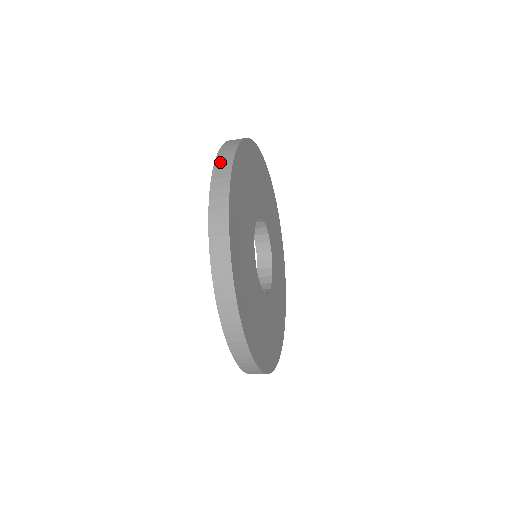
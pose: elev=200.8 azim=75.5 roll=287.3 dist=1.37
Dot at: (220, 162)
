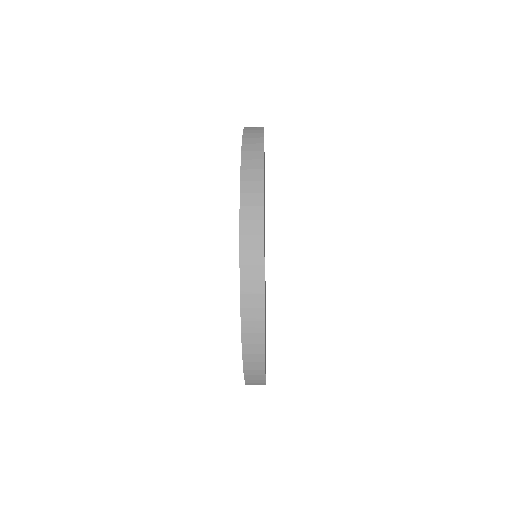
Dot at: occluded
